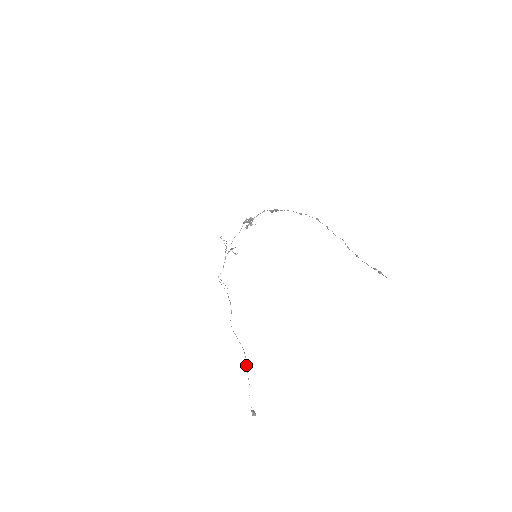
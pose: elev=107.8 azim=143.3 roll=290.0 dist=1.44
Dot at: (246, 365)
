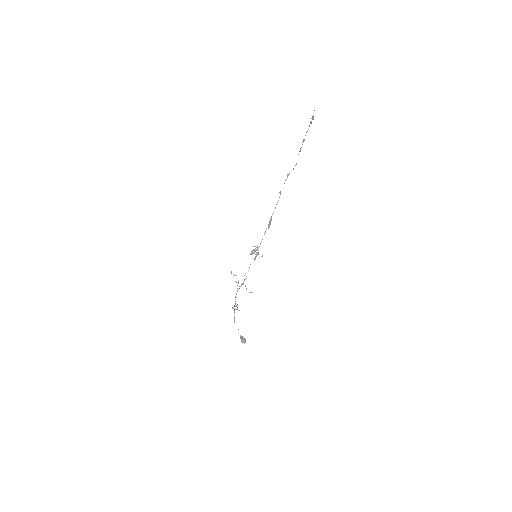
Dot at: (237, 307)
